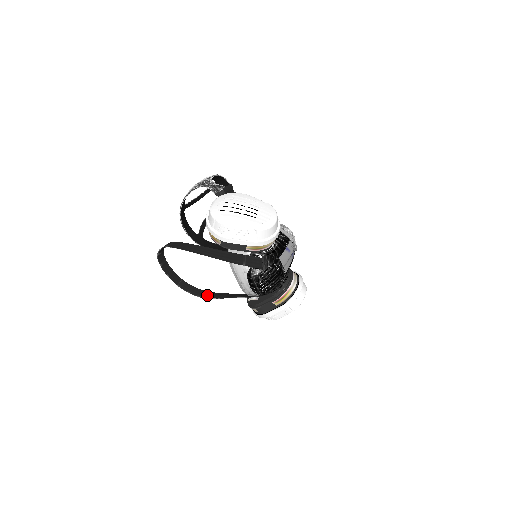
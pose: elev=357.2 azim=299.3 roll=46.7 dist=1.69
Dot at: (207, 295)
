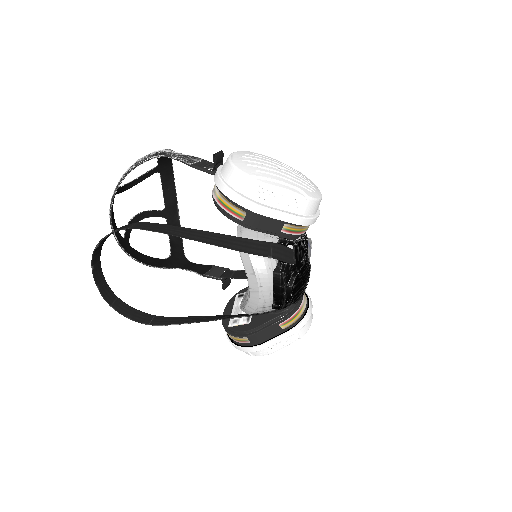
Dot at: (162, 321)
